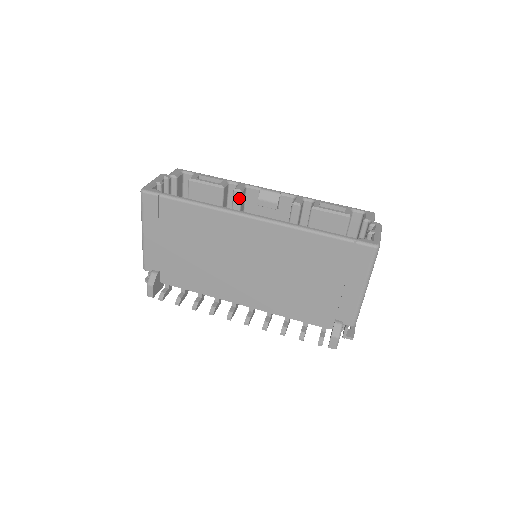
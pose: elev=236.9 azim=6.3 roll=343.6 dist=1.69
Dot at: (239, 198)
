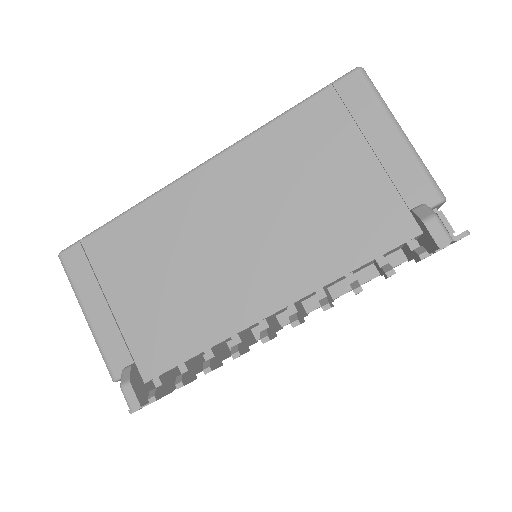
Dot at: occluded
